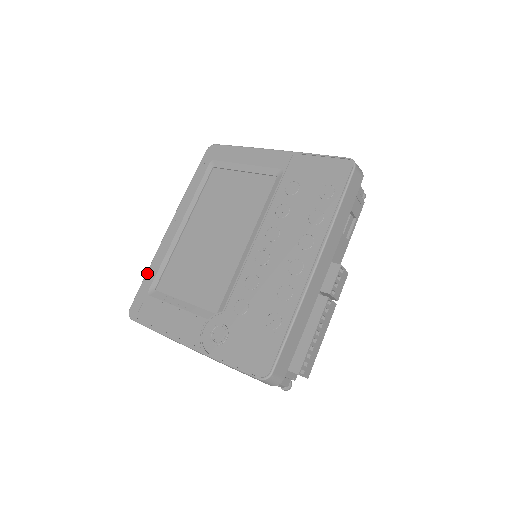
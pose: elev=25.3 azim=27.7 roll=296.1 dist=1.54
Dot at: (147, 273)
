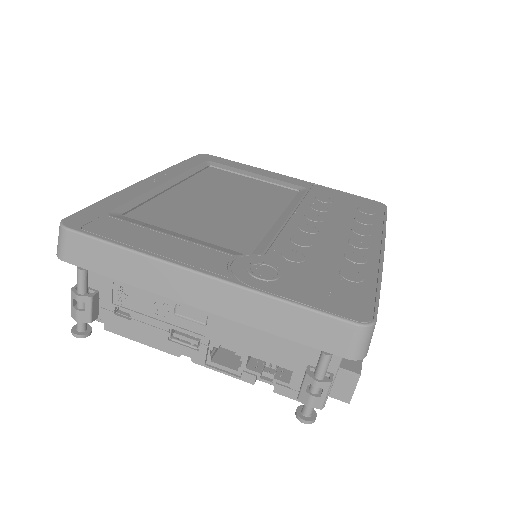
Dot at: (106, 198)
